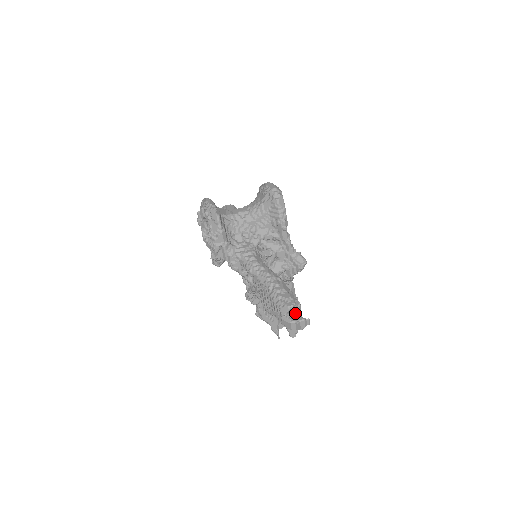
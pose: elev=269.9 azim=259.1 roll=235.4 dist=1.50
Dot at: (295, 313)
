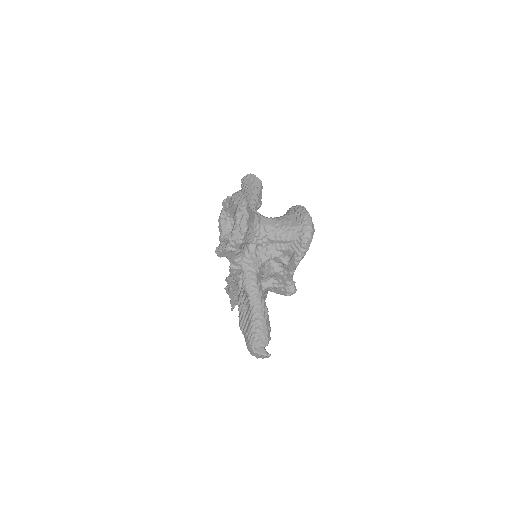
Dot at: occluded
